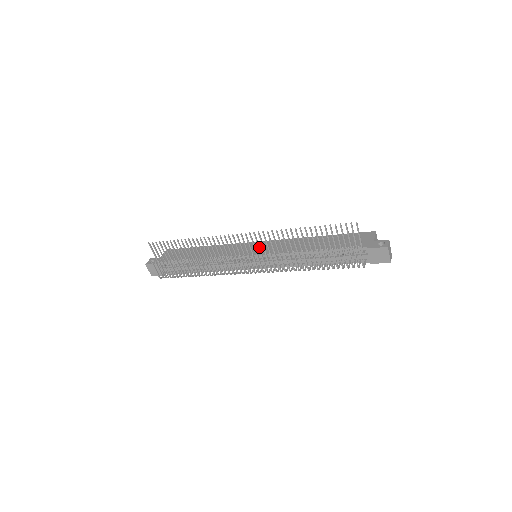
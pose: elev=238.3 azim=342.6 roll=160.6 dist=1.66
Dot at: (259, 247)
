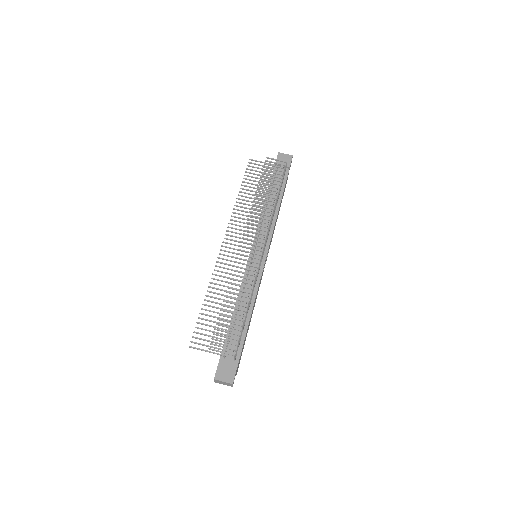
Dot at: (242, 234)
